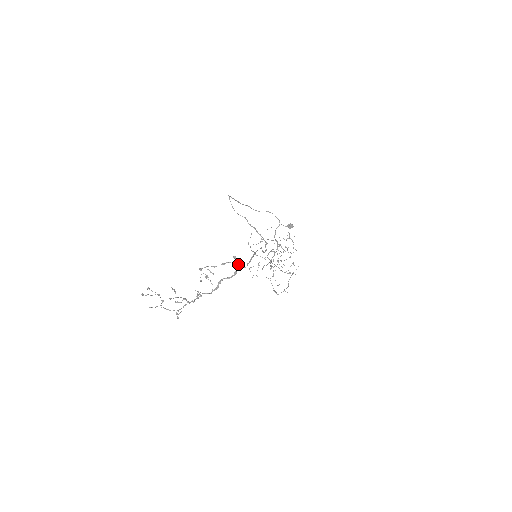
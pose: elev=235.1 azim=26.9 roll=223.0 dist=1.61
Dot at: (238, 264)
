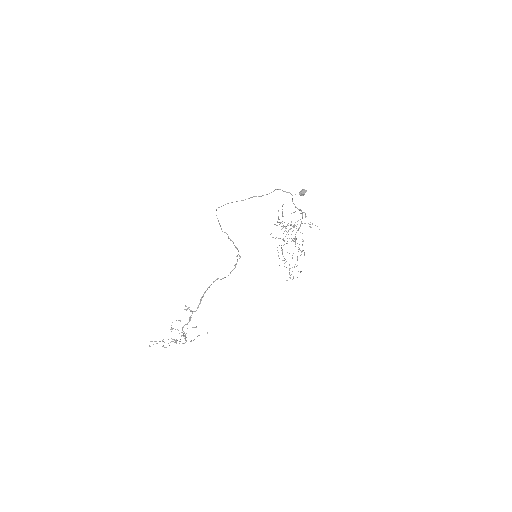
Dot at: (190, 310)
